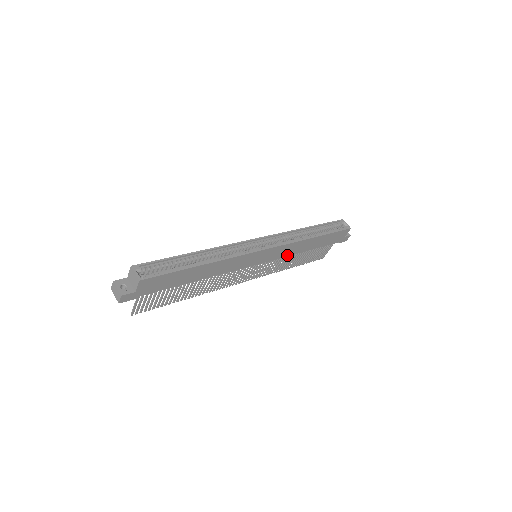
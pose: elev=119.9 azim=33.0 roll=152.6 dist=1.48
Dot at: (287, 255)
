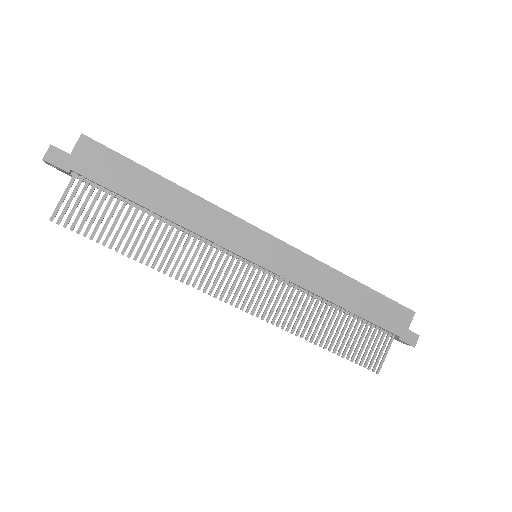
Dot at: (306, 287)
